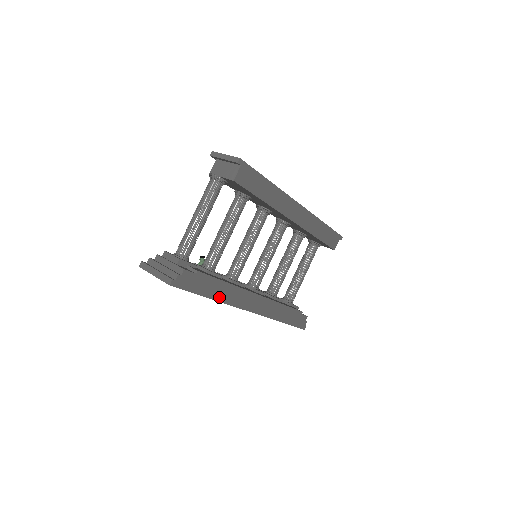
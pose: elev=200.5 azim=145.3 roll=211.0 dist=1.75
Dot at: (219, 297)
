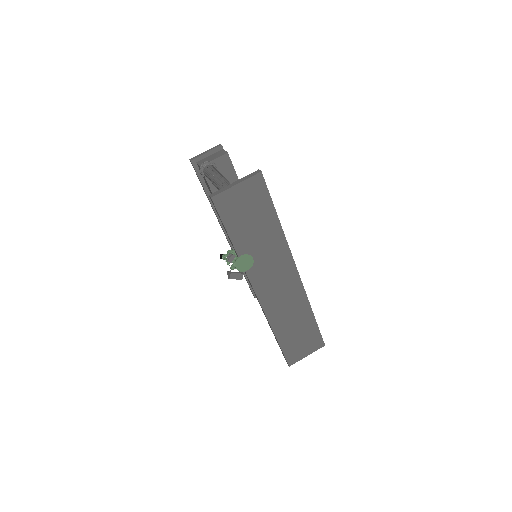
Dot at: (281, 228)
